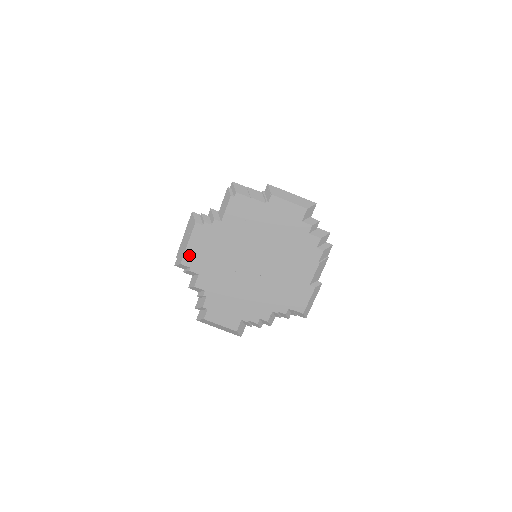
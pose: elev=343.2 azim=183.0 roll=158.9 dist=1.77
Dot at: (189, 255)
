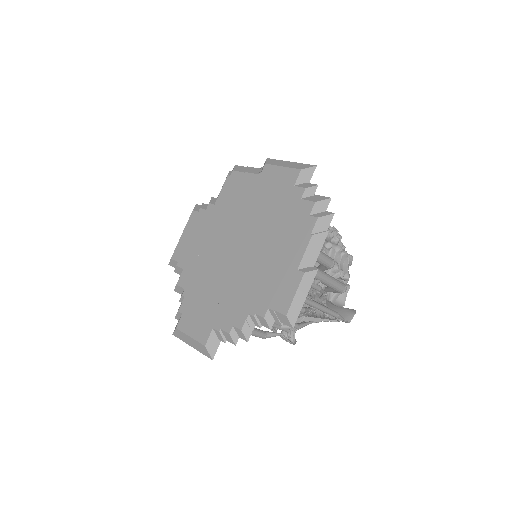
Dot at: (180, 247)
